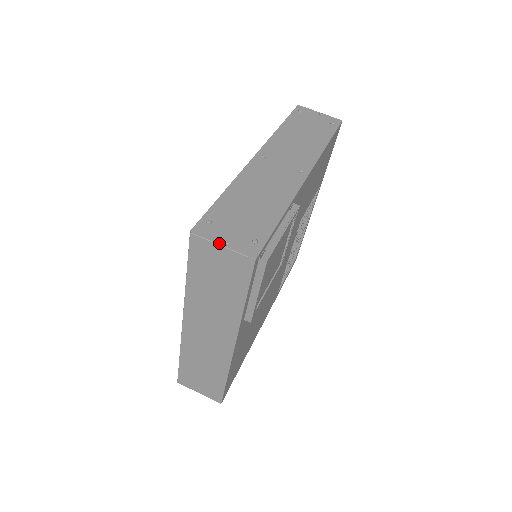
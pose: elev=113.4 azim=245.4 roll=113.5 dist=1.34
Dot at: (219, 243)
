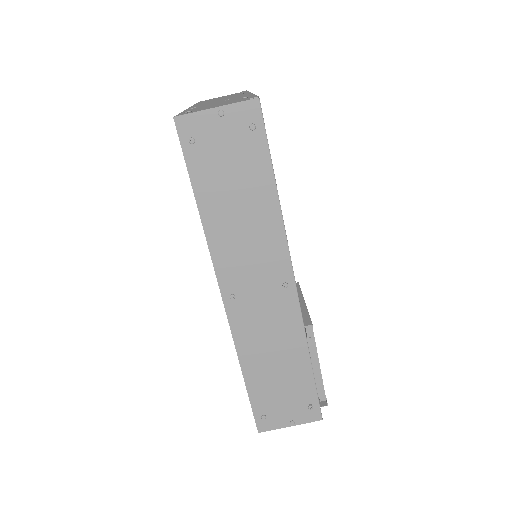
Dot at: occluded
